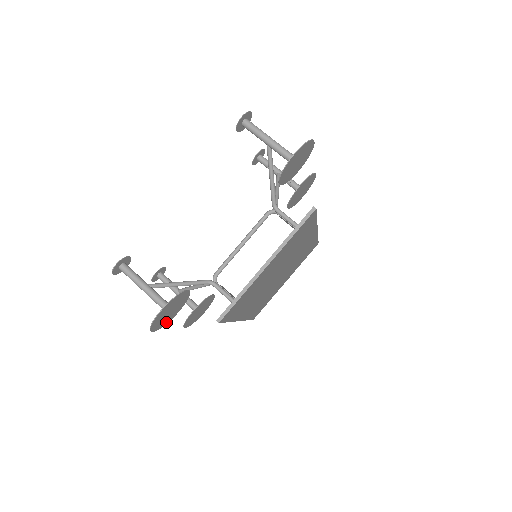
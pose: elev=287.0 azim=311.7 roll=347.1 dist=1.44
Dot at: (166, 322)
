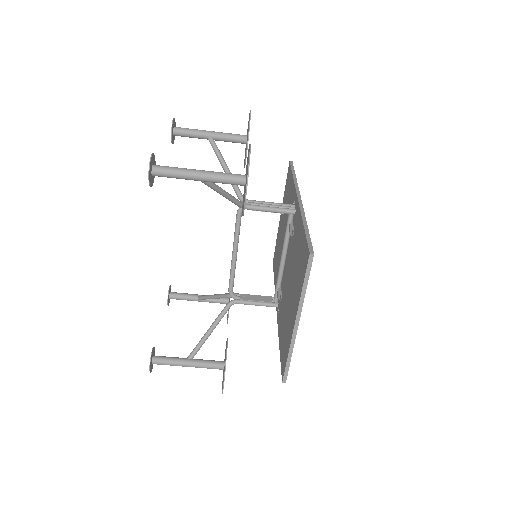
Dot at: occluded
